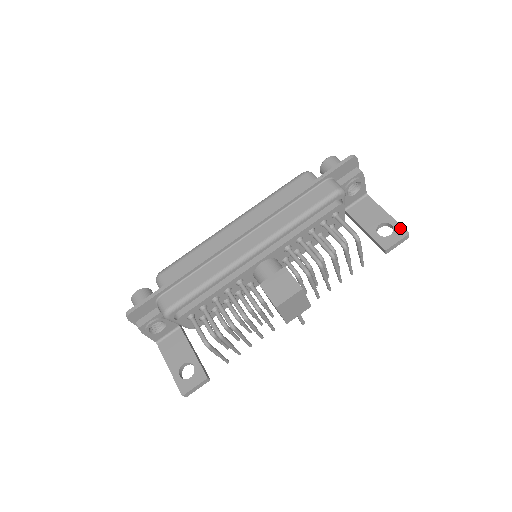
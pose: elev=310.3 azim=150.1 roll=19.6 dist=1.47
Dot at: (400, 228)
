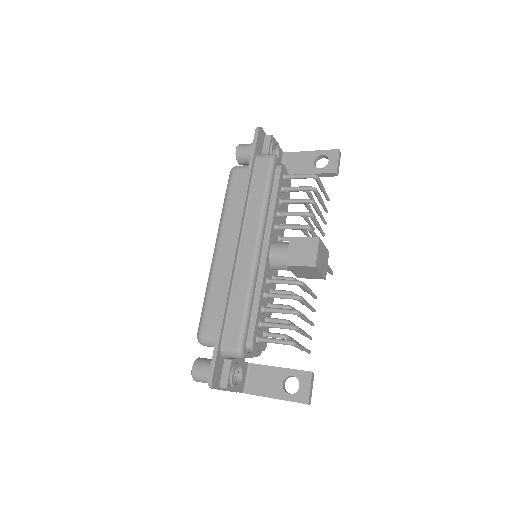
Dot at: (330, 152)
